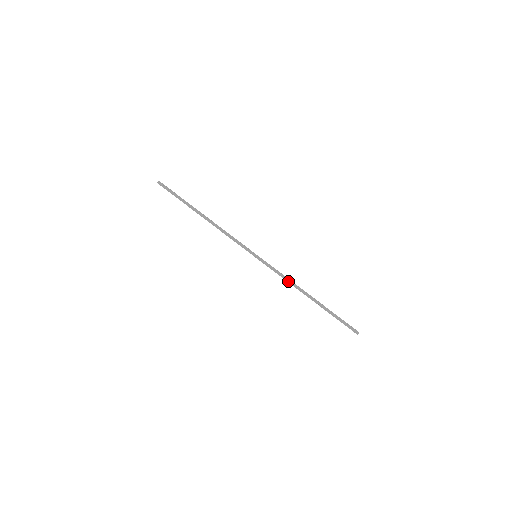
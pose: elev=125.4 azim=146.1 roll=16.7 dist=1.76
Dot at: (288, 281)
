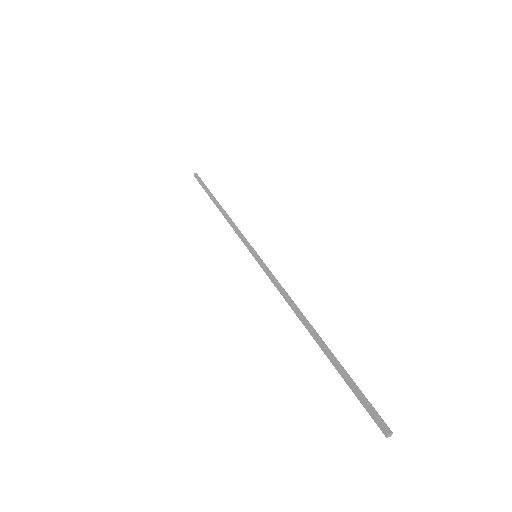
Dot at: (285, 296)
